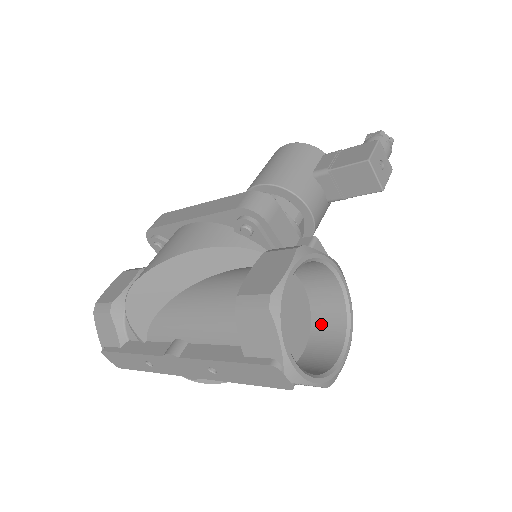
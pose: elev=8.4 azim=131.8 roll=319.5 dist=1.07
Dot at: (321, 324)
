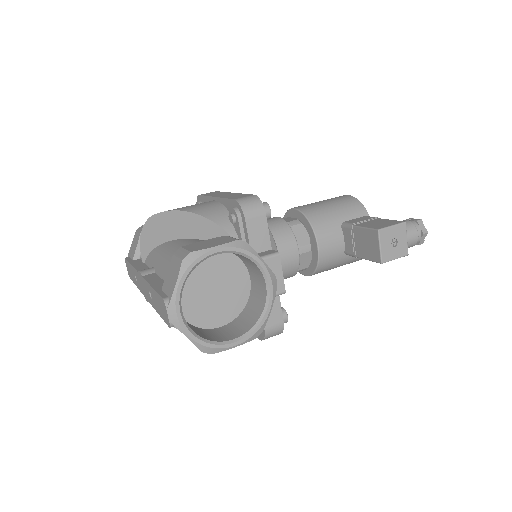
Dot at: (244, 317)
